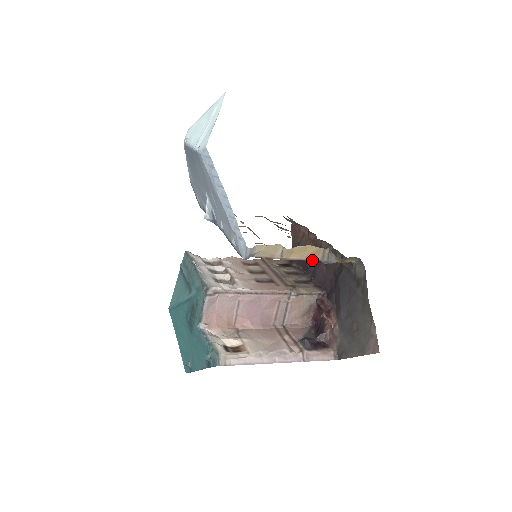
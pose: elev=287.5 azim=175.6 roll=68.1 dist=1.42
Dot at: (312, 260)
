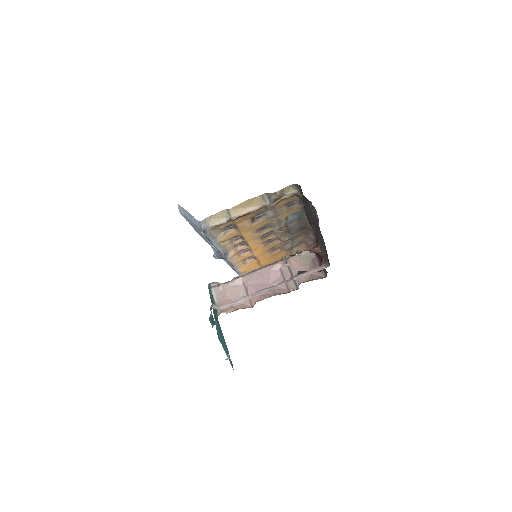
Dot at: occluded
